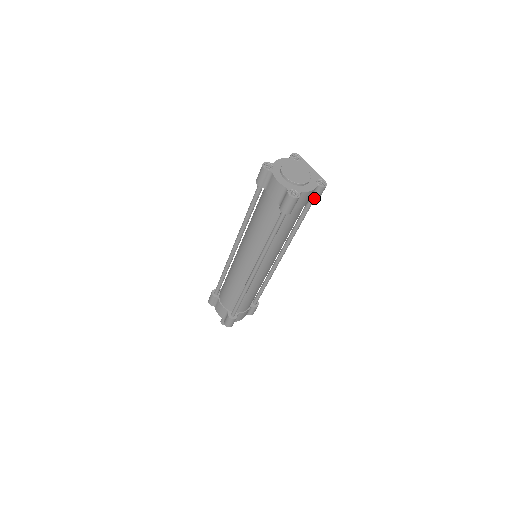
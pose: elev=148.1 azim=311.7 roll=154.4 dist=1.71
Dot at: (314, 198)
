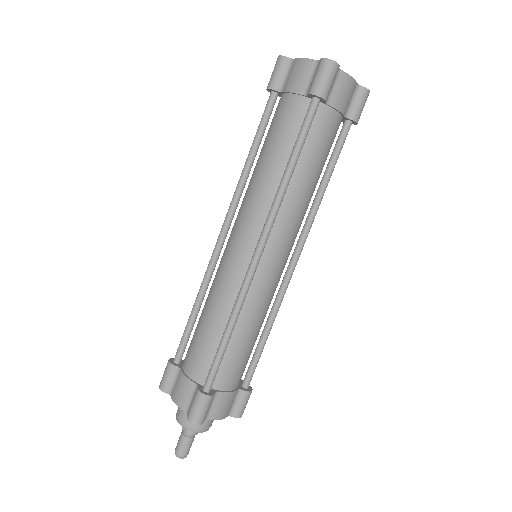
Dot at: (353, 110)
